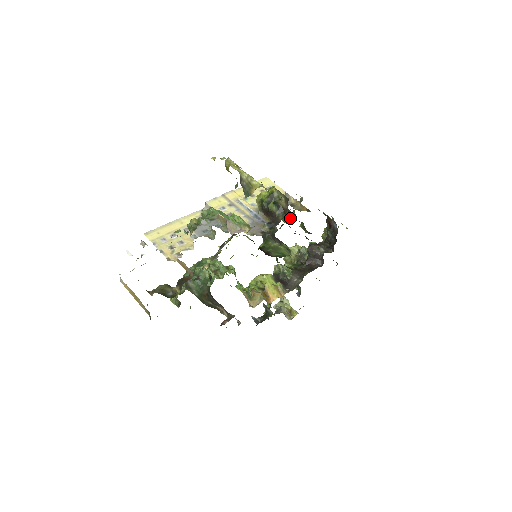
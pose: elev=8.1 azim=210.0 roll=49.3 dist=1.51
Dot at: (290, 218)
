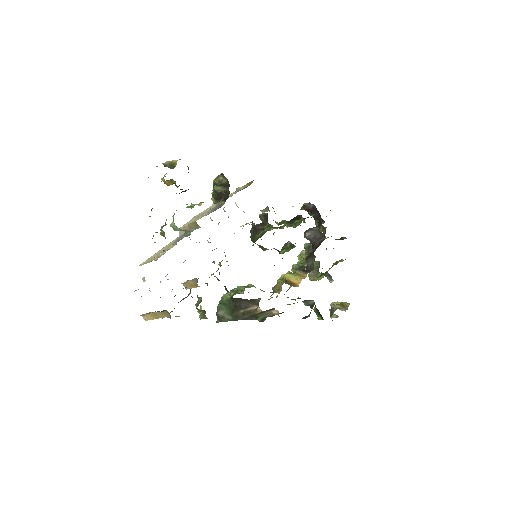
Dot at: (267, 218)
